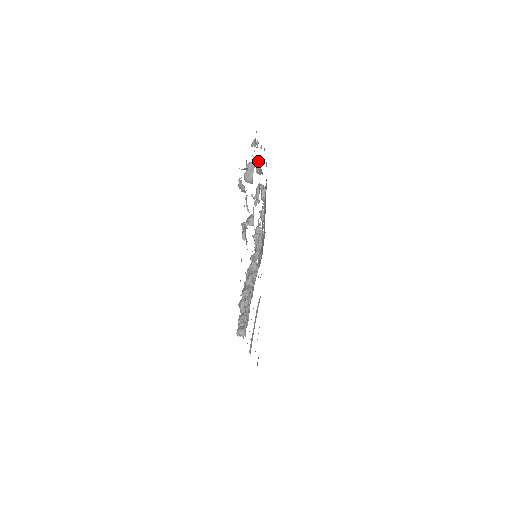
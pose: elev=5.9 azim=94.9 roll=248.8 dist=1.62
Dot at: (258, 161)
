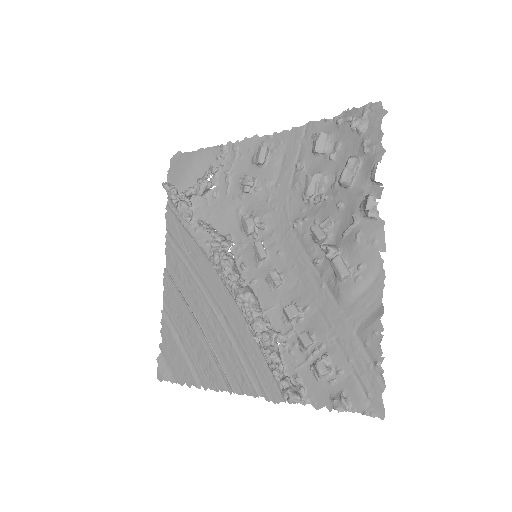
Dot at: (324, 136)
